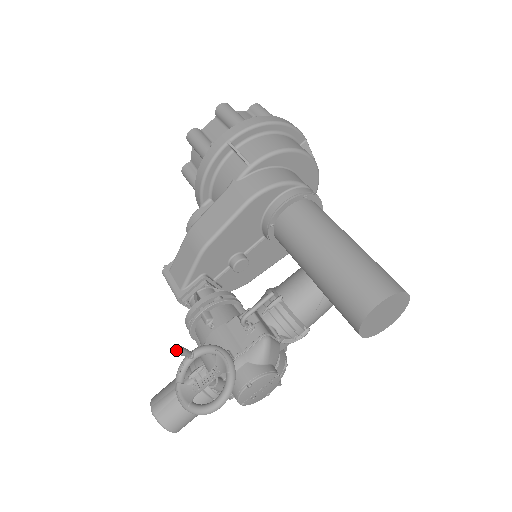
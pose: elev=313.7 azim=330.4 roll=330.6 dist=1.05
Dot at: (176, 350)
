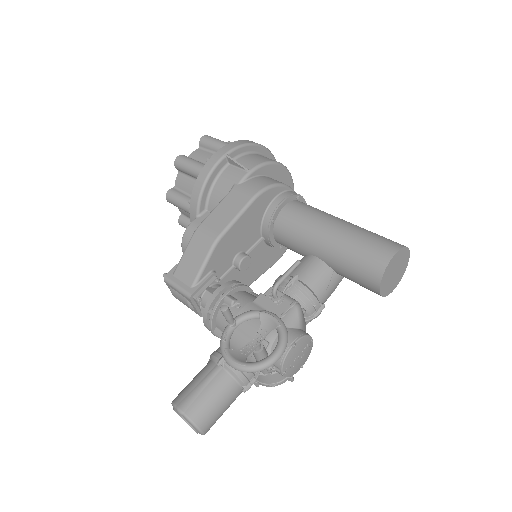
Dot at: (226, 309)
